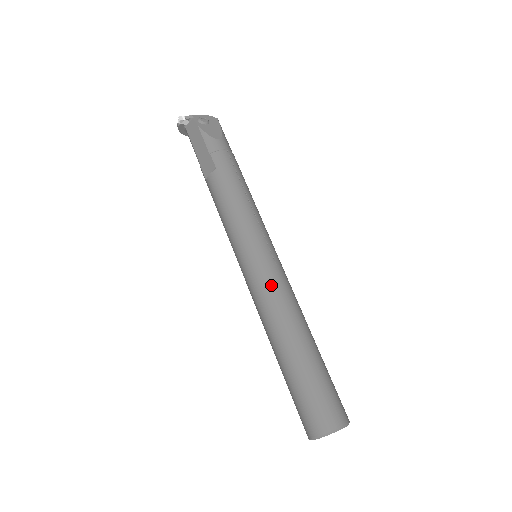
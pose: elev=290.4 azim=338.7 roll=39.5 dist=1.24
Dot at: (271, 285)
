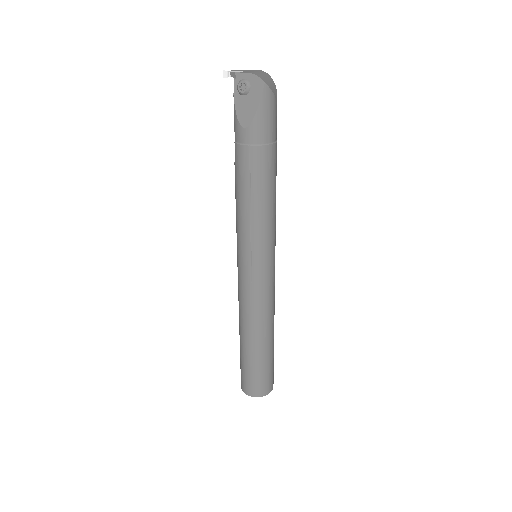
Dot at: (241, 294)
